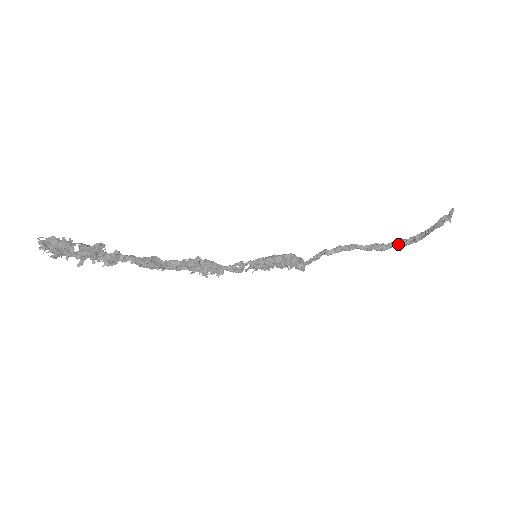
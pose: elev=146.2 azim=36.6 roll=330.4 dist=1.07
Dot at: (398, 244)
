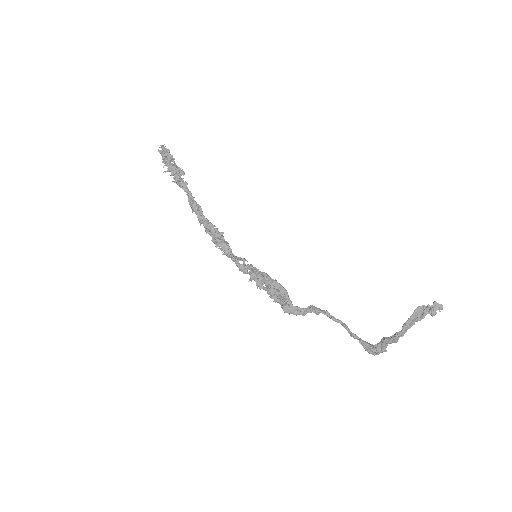
Dot at: (381, 340)
